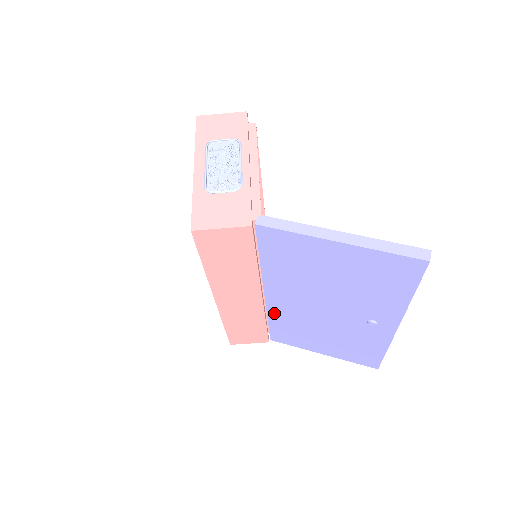
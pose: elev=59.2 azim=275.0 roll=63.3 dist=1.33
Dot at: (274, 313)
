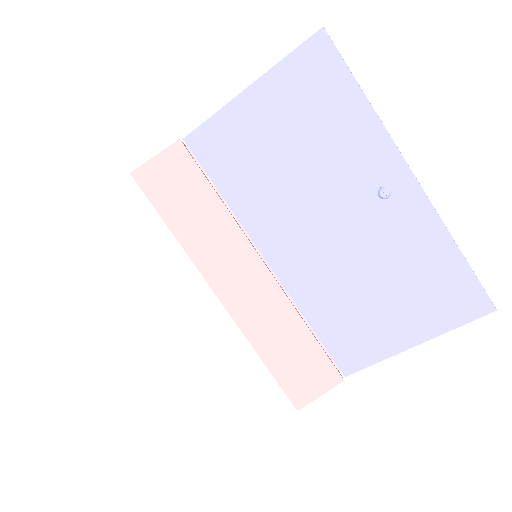
Dot at: (300, 295)
